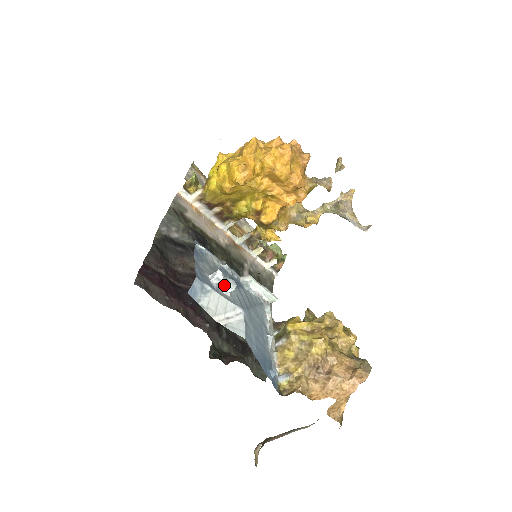
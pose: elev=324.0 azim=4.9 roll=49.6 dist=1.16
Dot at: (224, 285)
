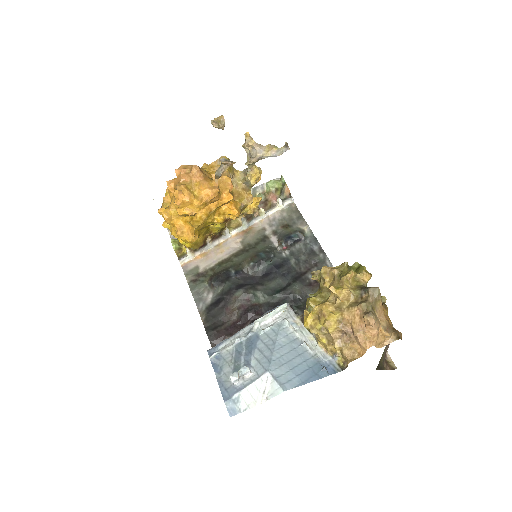
Dot at: (243, 376)
